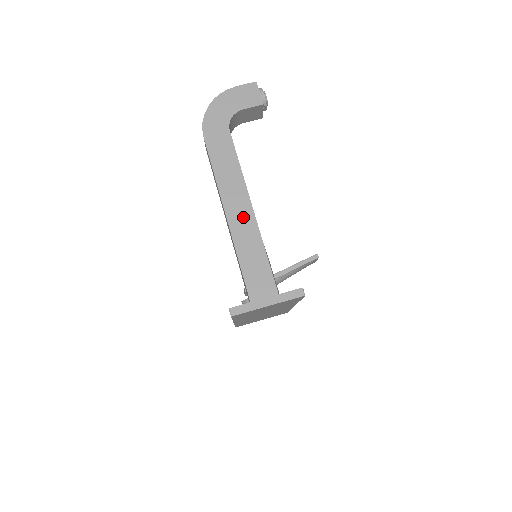
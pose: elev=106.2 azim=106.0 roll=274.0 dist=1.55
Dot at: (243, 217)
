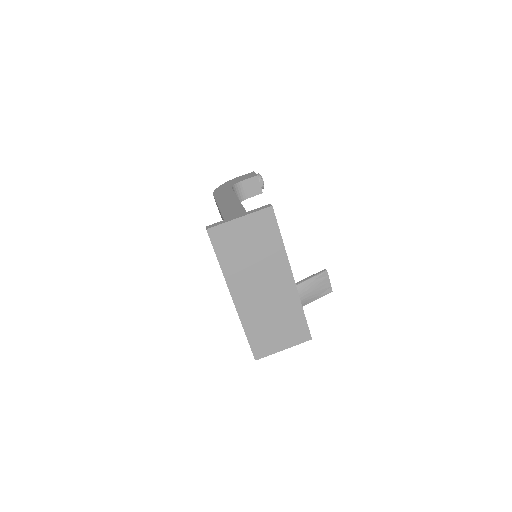
Dot at: (234, 210)
